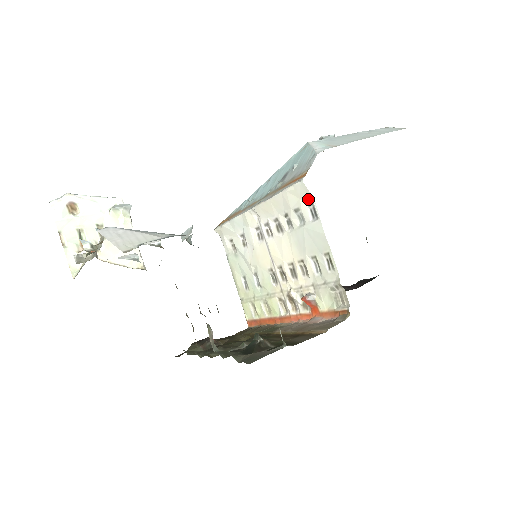
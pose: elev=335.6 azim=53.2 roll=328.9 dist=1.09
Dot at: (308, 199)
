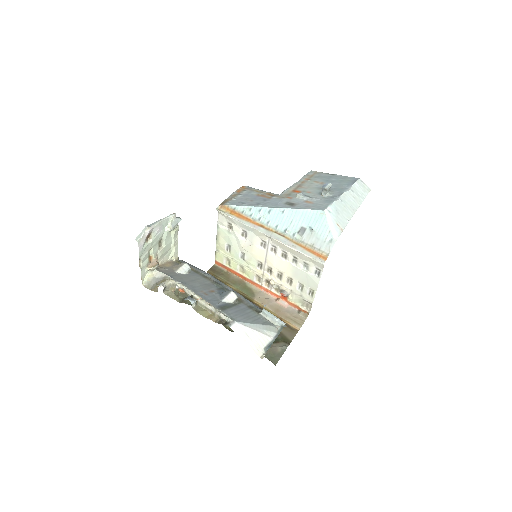
Dot at: (319, 267)
